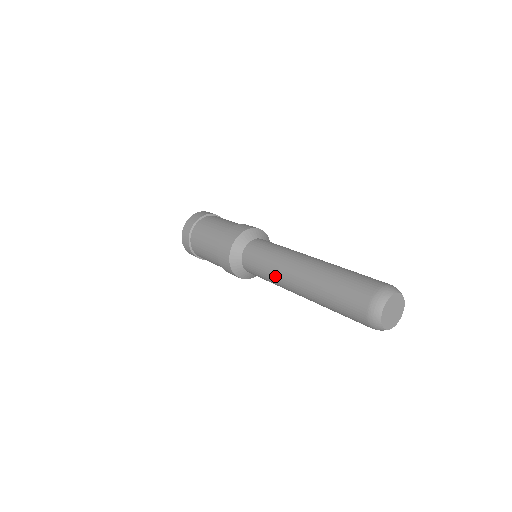
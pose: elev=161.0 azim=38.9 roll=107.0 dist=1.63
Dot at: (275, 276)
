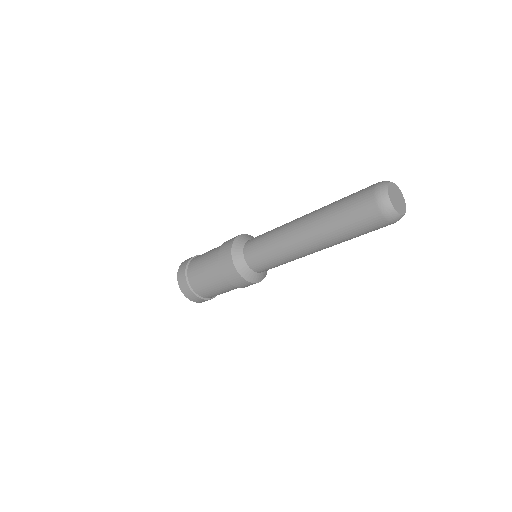
Dot at: (280, 241)
